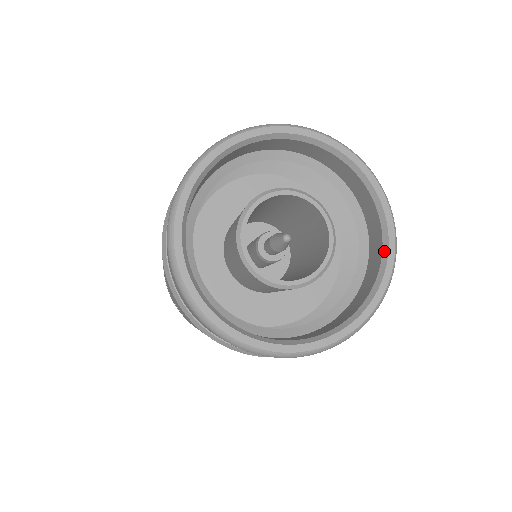
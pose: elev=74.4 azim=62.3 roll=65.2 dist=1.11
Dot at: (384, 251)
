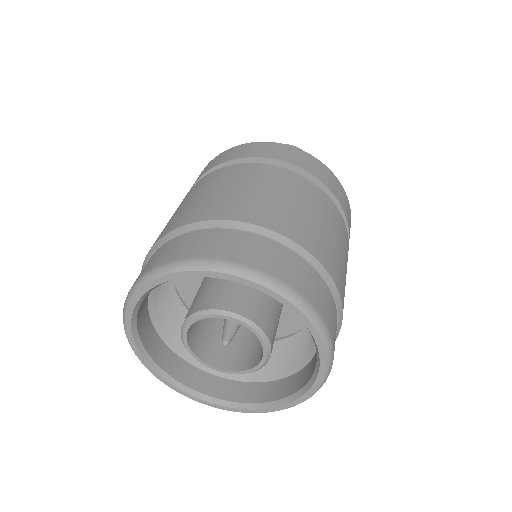
Dot at: (294, 313)
